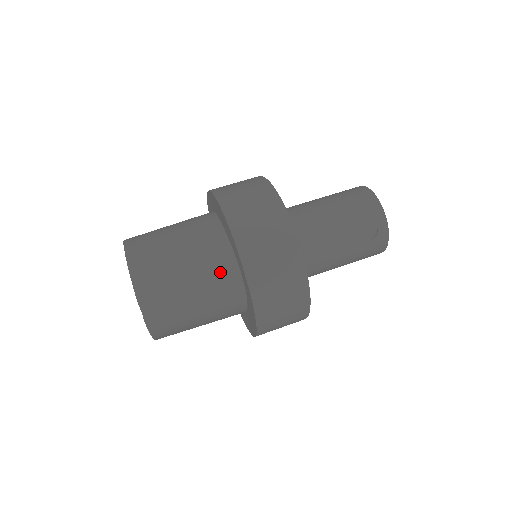
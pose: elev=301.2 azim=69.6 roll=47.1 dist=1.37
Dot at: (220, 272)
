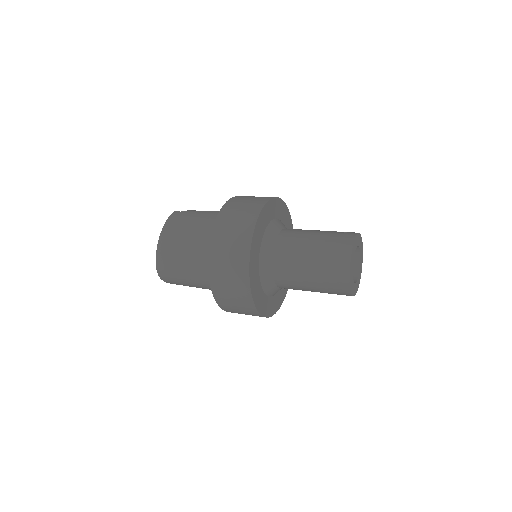
Dot at: occluded
